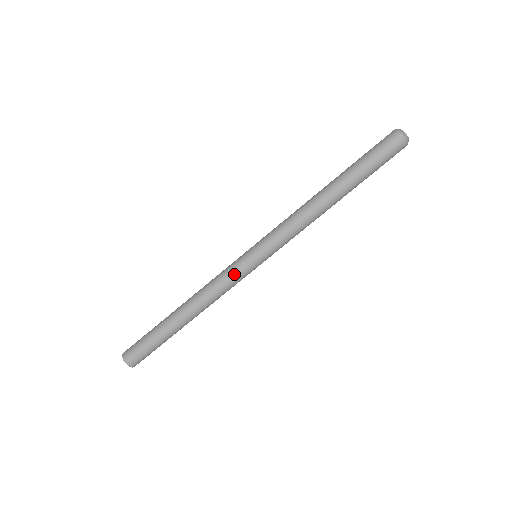
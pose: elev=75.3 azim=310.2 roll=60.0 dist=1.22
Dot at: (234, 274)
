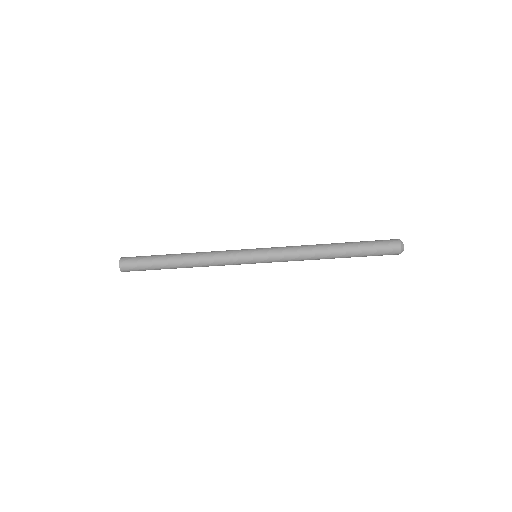
Dot at: occluded
